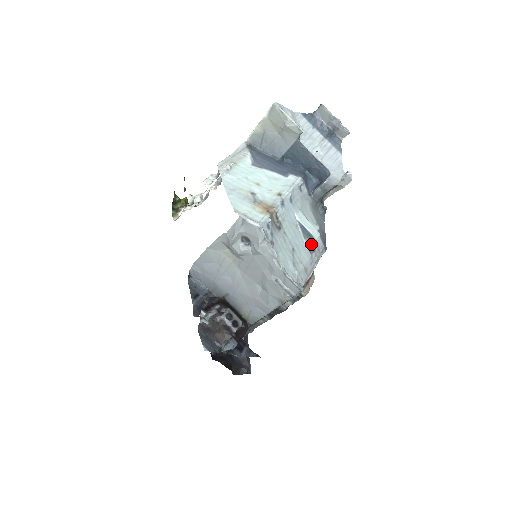
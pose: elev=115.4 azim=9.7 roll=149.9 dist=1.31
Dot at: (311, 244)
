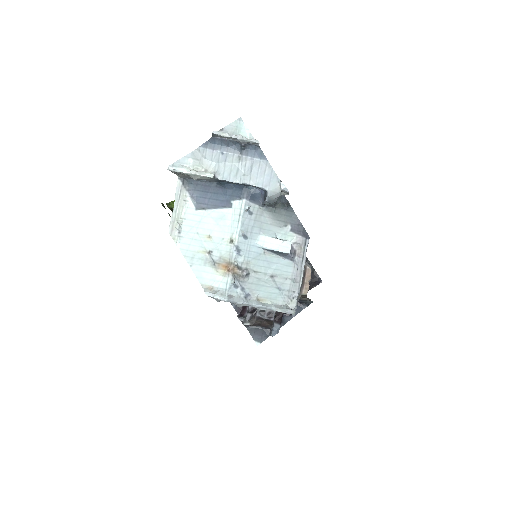
Dot at: occluded
